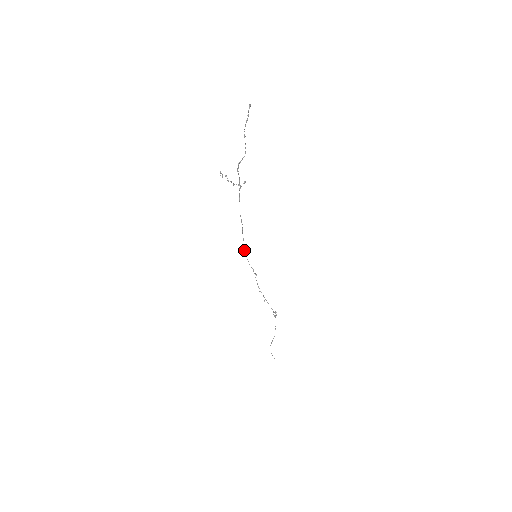
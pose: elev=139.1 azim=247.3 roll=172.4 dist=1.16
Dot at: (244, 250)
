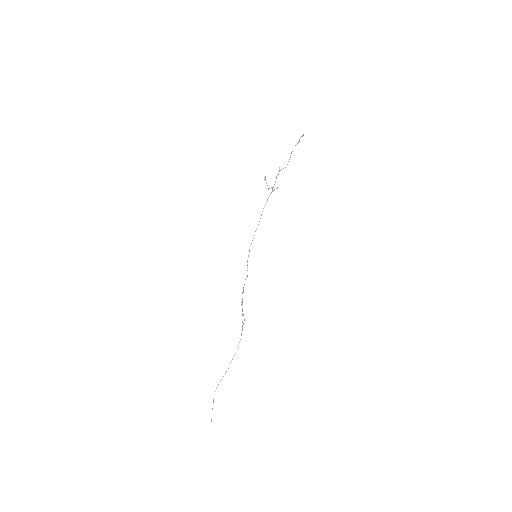
Dot at: (250, 245)
